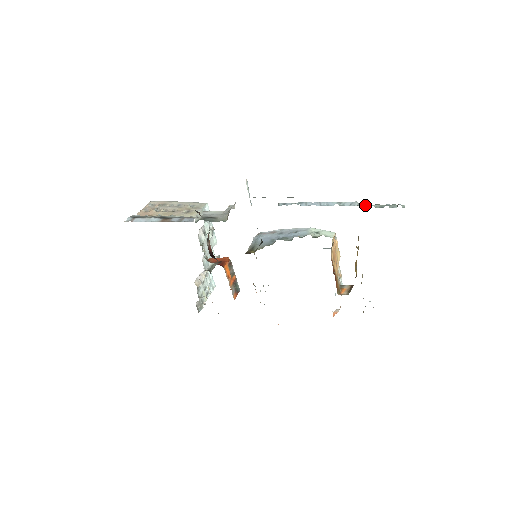
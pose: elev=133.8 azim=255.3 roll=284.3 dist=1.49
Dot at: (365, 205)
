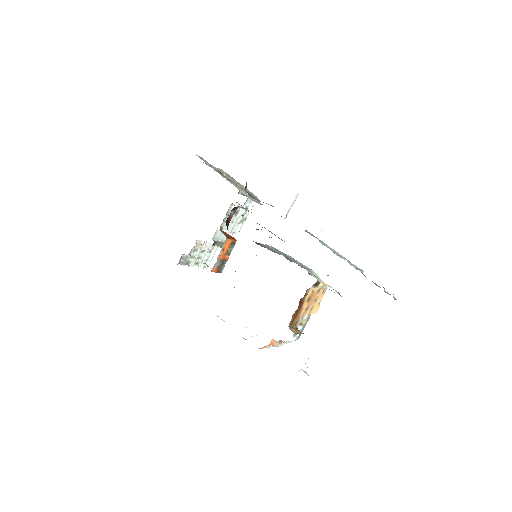
Dot at: occluded
